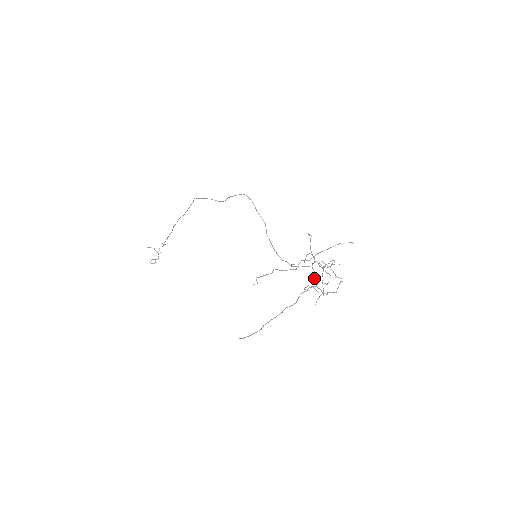
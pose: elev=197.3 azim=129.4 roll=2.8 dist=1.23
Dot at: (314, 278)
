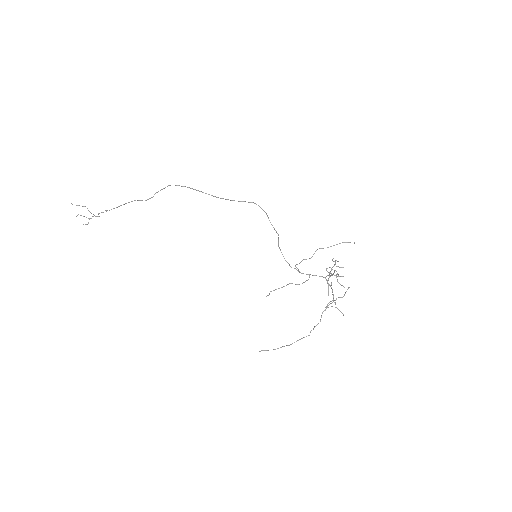
Dot at: (333, 295)
